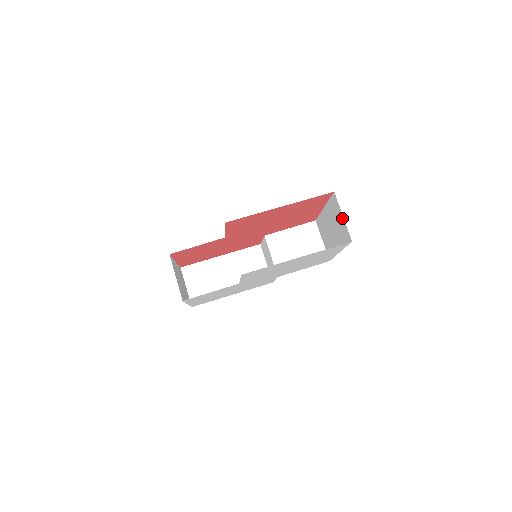
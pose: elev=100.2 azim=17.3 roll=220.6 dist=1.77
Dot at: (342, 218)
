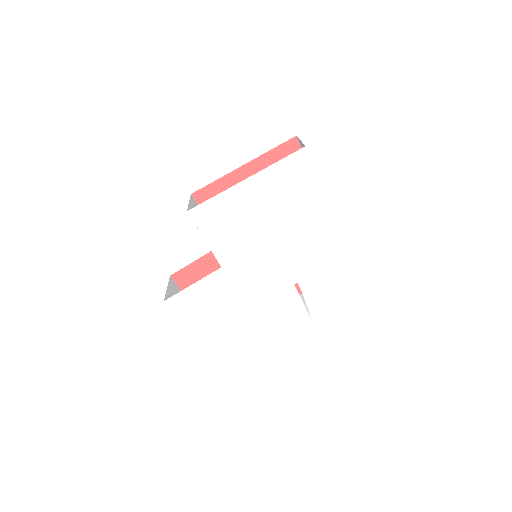
Dot at: occluded
